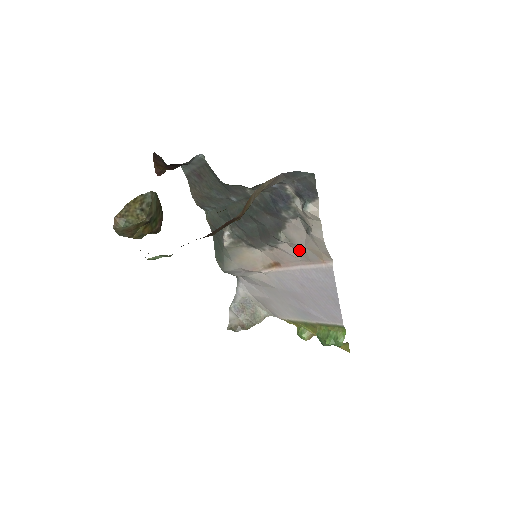
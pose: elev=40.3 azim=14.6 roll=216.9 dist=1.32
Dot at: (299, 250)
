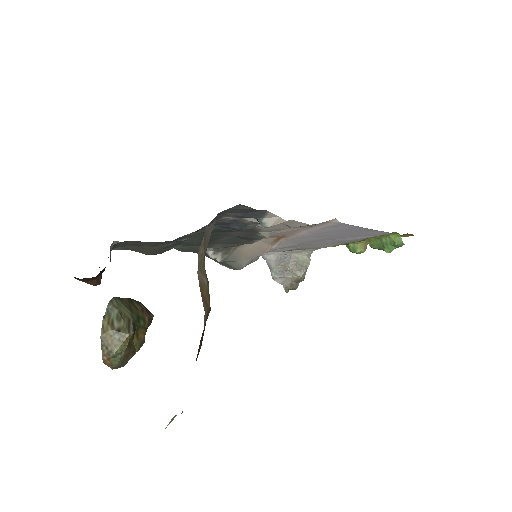
Dot at: occluded
